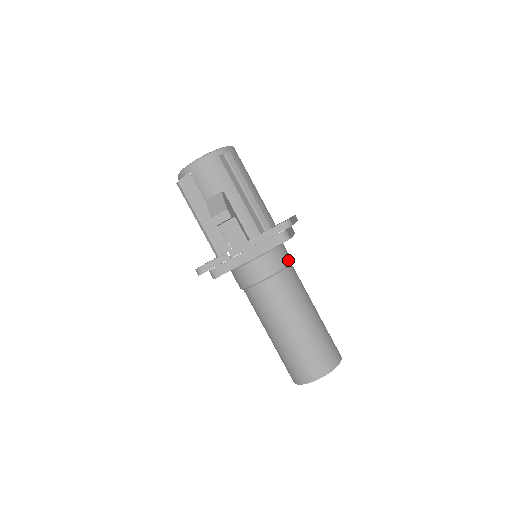
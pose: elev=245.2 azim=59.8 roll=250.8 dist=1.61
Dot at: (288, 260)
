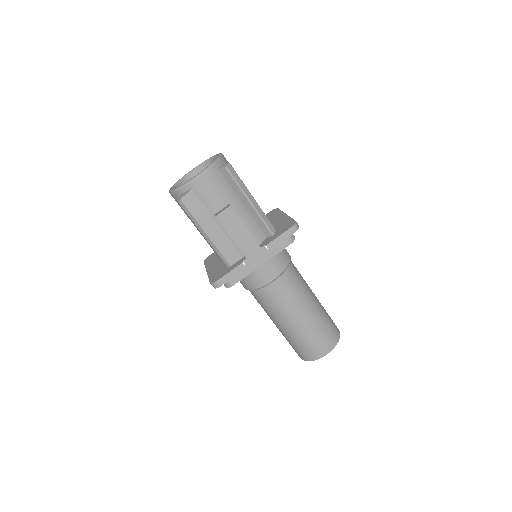
Dot at: (289, 255)
